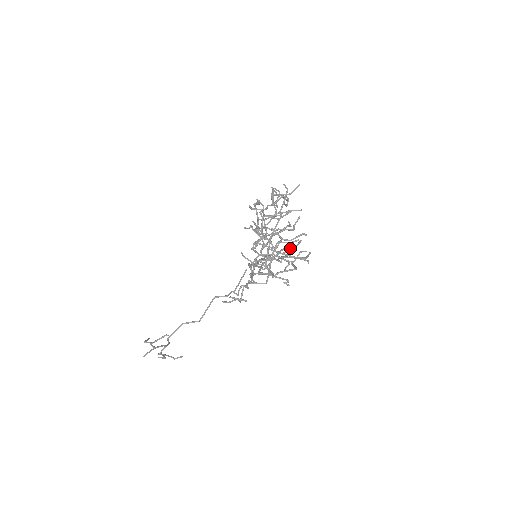
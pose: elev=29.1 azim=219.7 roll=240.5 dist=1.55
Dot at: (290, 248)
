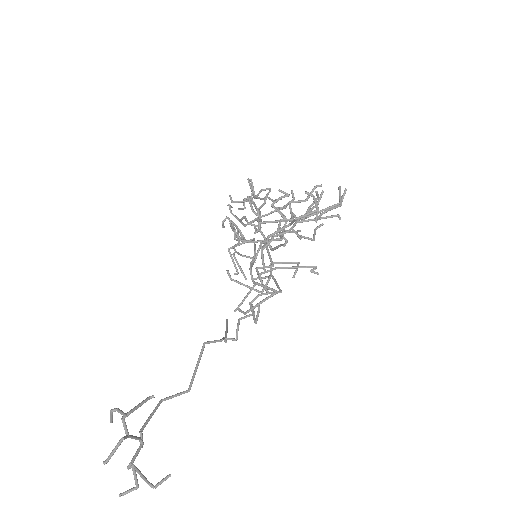
Dot at: (309, 211)
